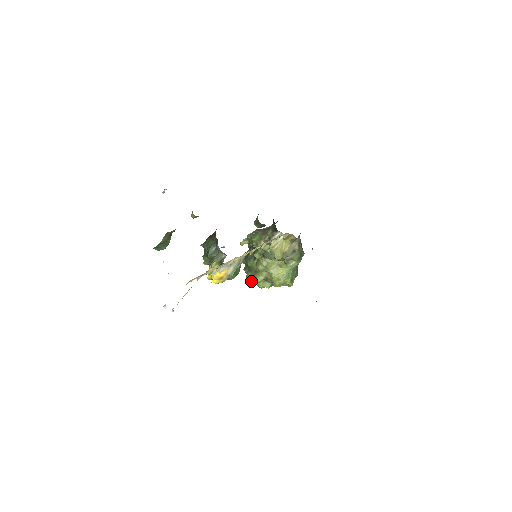
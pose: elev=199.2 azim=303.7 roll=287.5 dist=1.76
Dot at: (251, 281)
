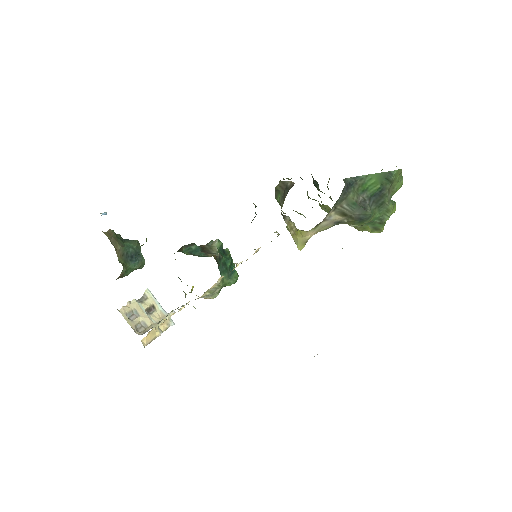
Dot at: occluded
